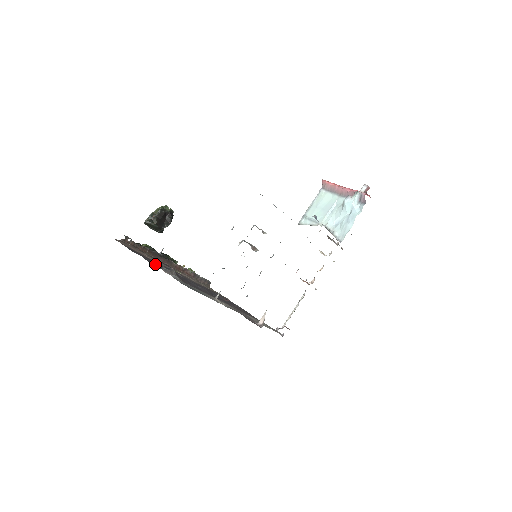
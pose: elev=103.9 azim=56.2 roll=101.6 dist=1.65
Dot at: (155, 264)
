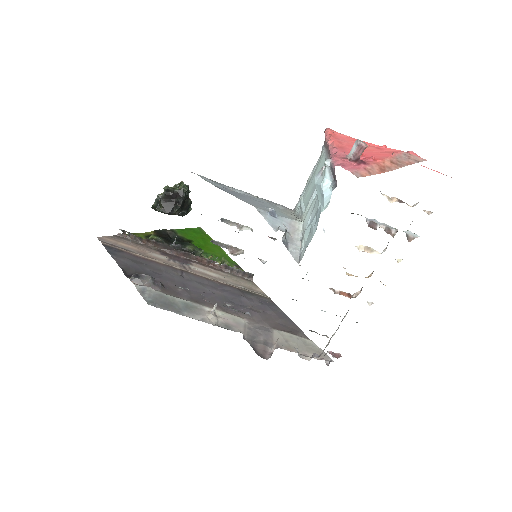
Dot at: (136, 268)
